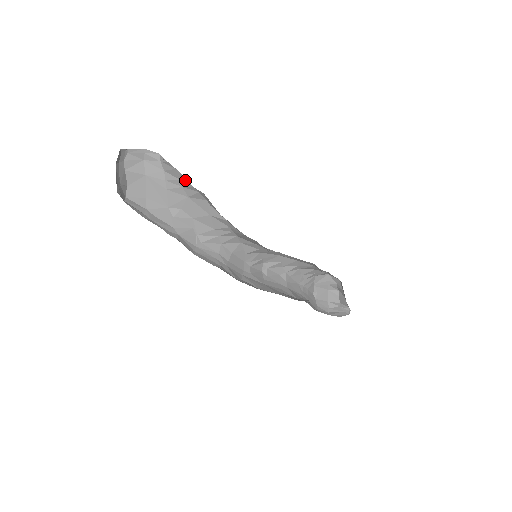
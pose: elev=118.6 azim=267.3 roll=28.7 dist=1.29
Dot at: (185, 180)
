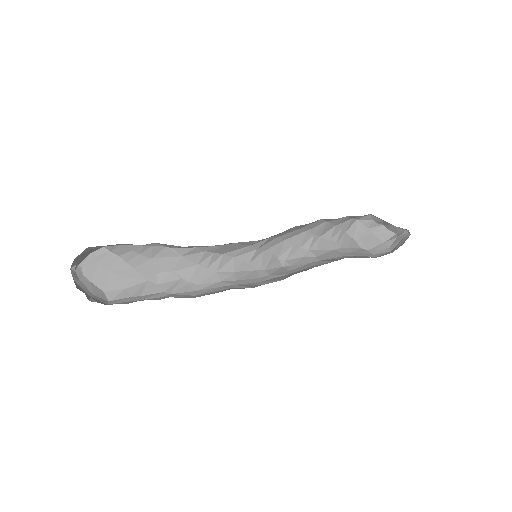
Dot at: (134, 247)
